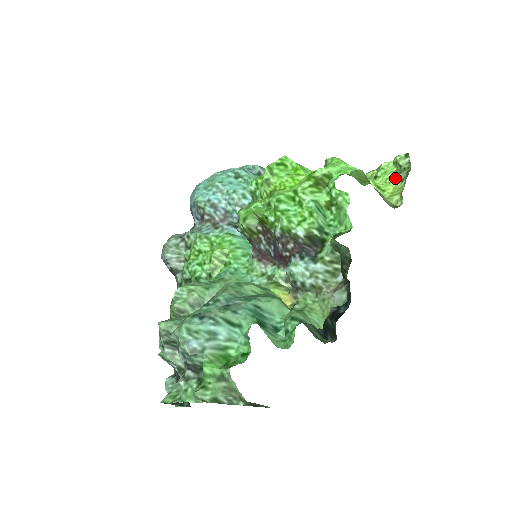
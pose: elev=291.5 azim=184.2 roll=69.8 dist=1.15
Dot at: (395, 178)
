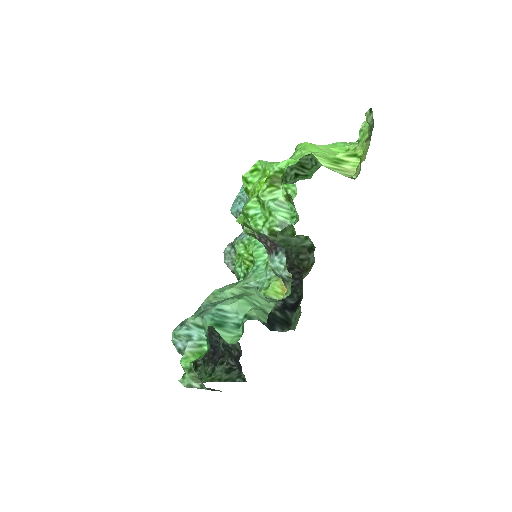
Dot at: occluded
